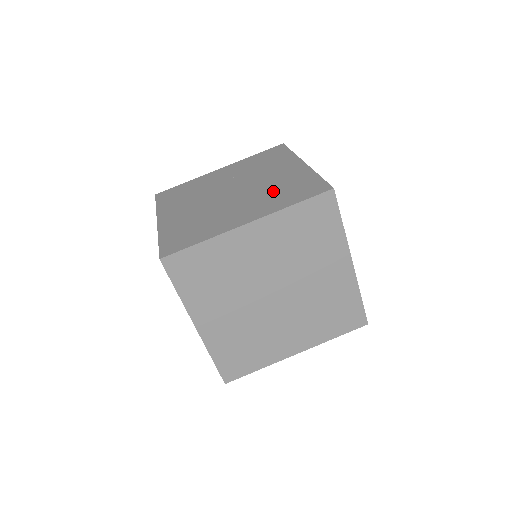
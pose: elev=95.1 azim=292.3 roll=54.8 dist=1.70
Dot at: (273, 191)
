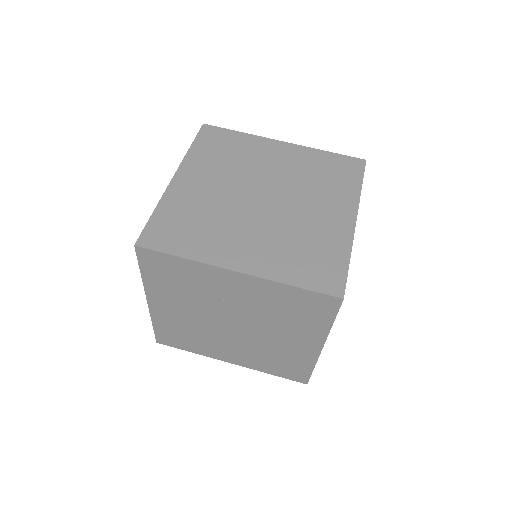
Dot at: occluded
